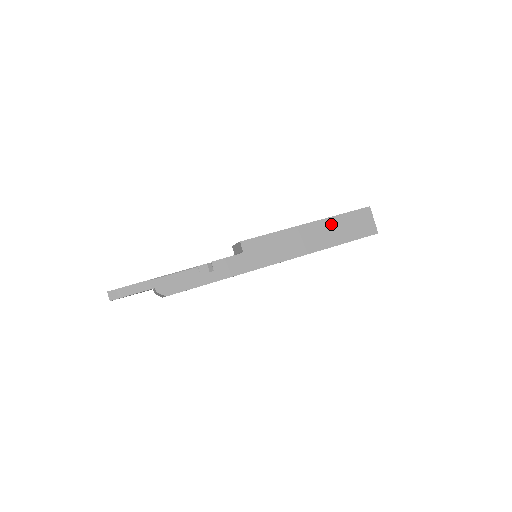
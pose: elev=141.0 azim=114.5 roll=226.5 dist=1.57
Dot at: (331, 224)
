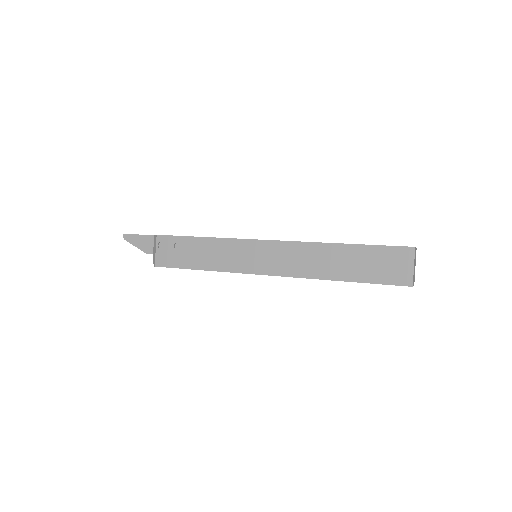
Dot at: occluded
